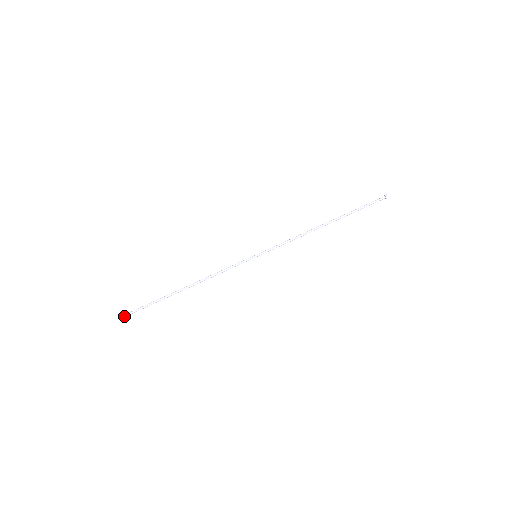
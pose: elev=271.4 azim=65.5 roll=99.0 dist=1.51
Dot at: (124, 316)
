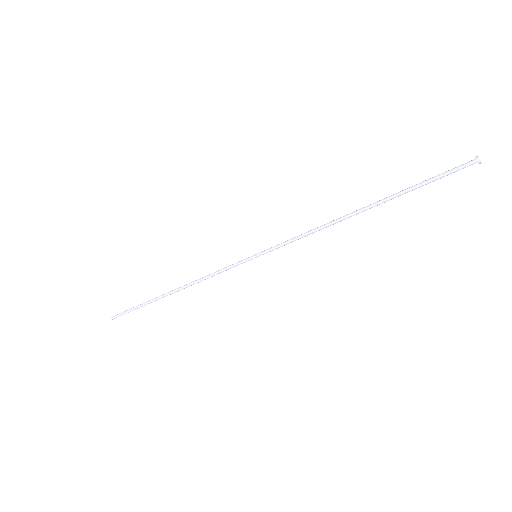
Dot at: occluded
